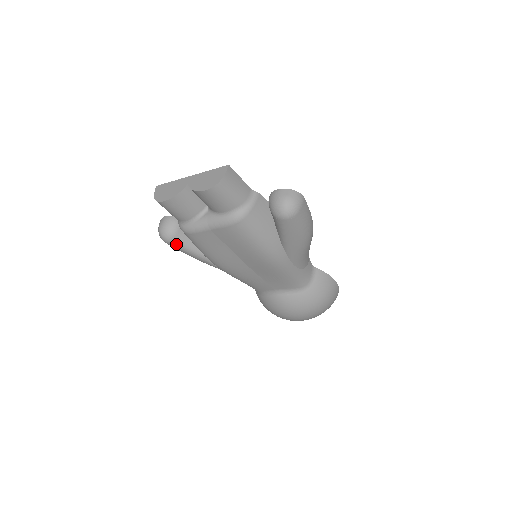
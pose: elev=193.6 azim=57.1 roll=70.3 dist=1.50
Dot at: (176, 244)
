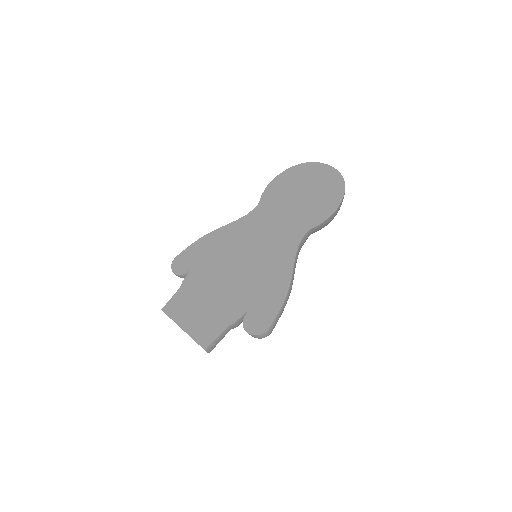
Dot at: occluded
